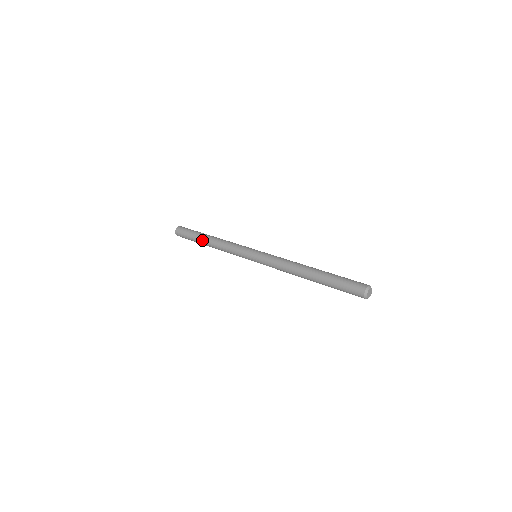
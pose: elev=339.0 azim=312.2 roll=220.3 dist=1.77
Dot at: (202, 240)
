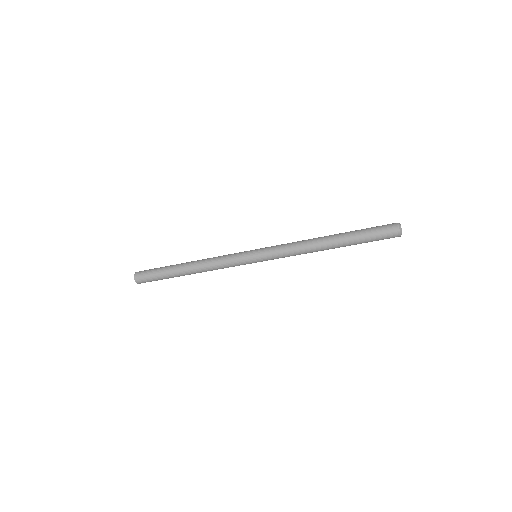
Dot at: (179, 265)
